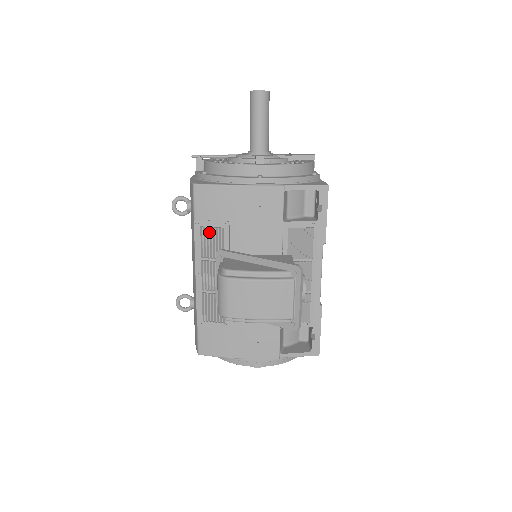
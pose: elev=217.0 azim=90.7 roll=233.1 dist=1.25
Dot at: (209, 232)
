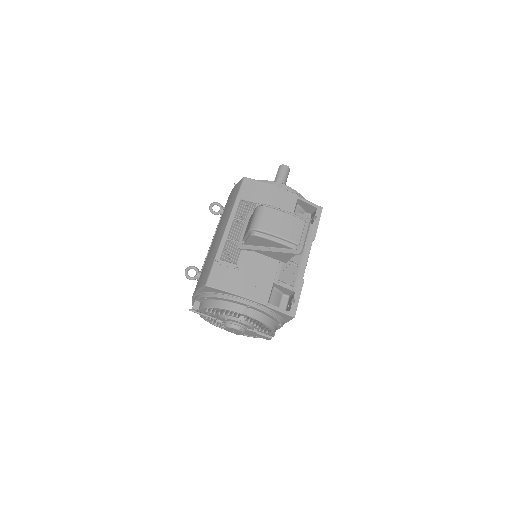
Dot at: (245, 204)
